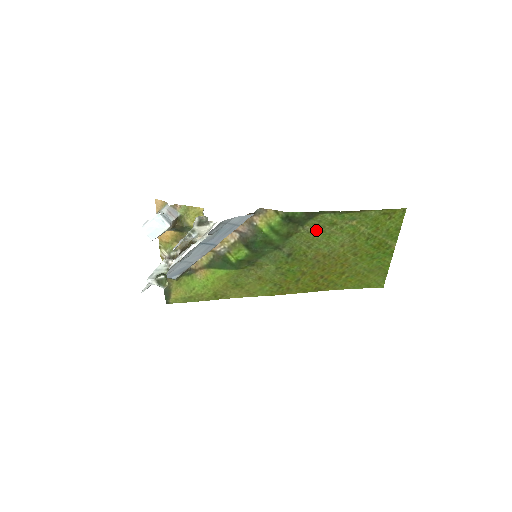
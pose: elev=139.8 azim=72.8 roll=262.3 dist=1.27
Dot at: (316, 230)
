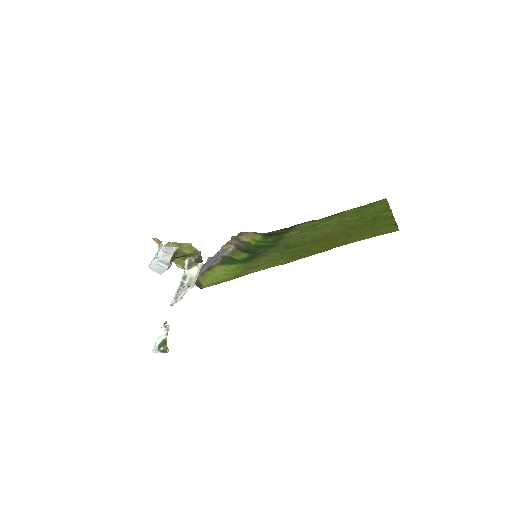
Dot at: (301, 232)
